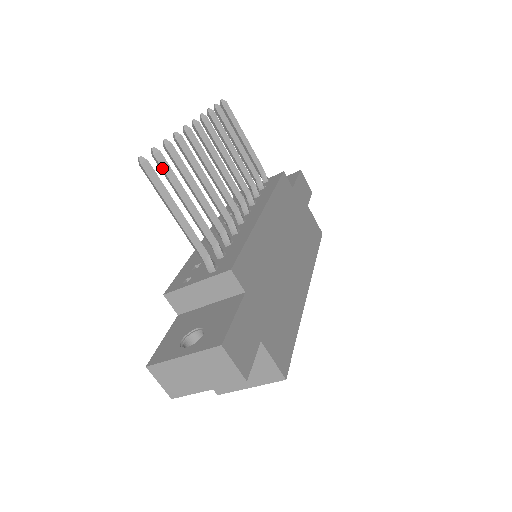
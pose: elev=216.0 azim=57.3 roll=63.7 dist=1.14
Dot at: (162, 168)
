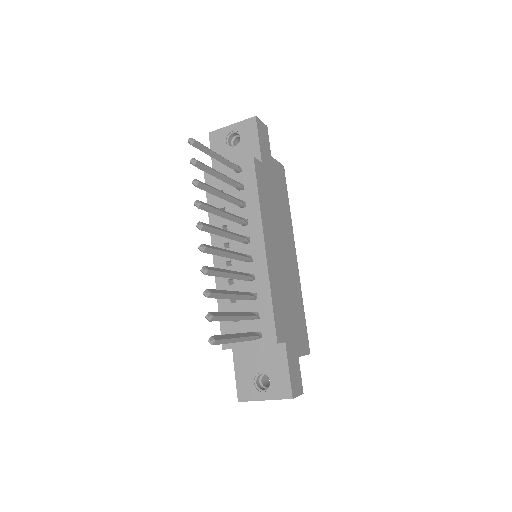
Dot at: occluded
